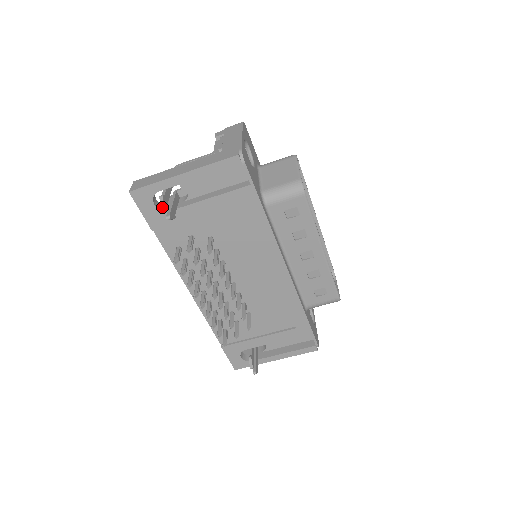
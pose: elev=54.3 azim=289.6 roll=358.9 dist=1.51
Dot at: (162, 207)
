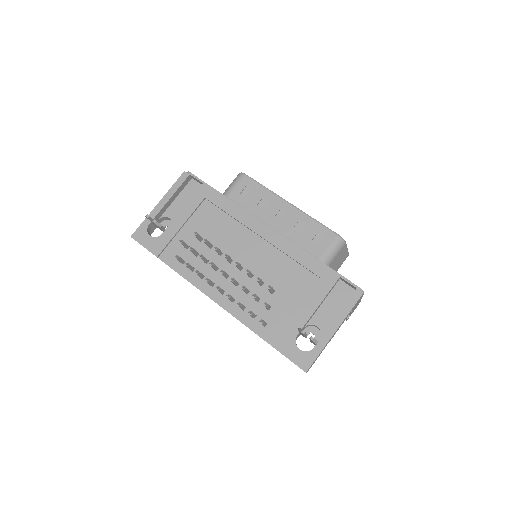
Dot at: (146, 215)
